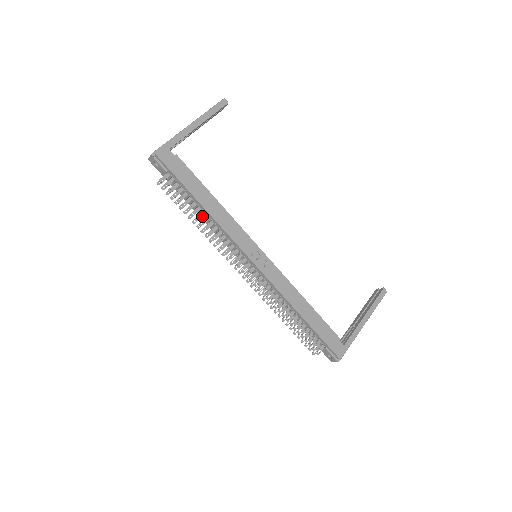
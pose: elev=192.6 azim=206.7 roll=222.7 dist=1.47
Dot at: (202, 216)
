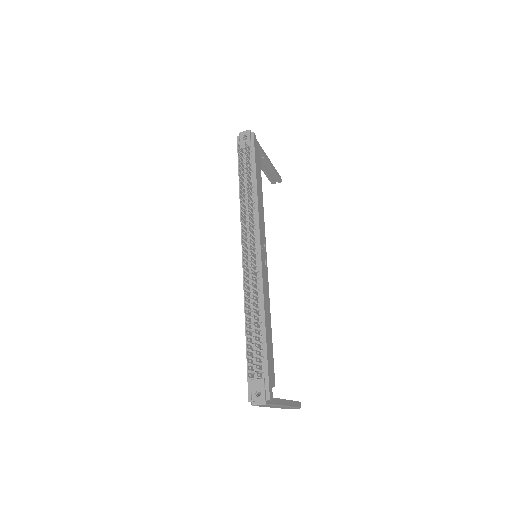
Dot at: (250, 189)
